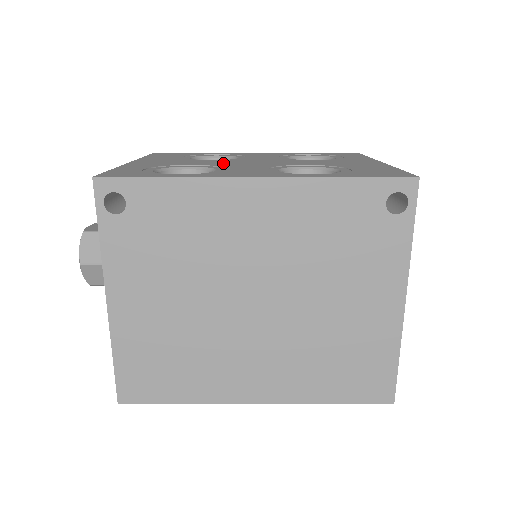
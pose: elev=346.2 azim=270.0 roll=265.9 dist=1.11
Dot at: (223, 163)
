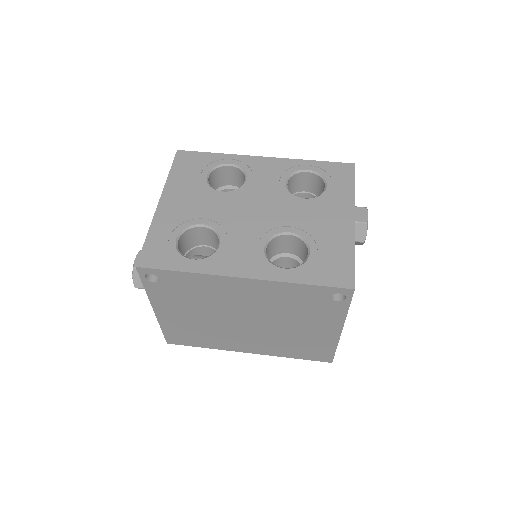
Dot at: (229, 213)
